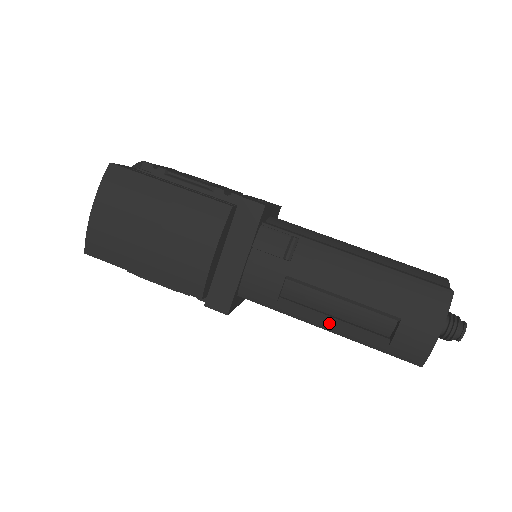
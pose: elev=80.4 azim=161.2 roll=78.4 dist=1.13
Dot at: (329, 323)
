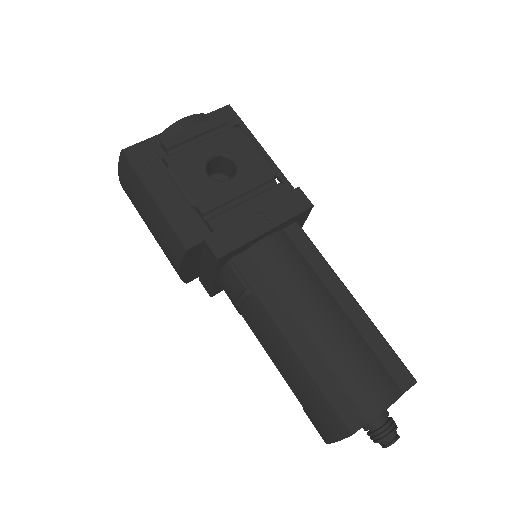
Dot at: (270, 358)
